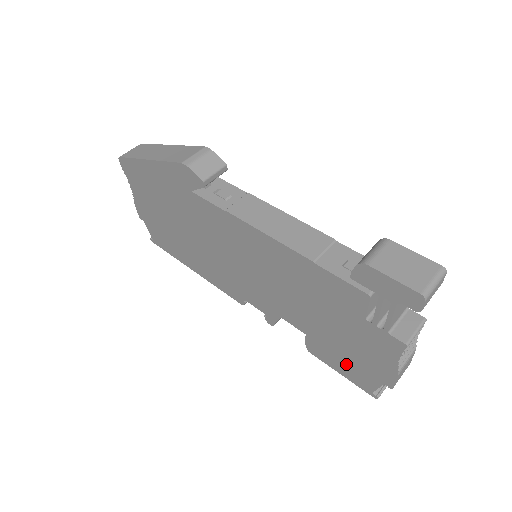
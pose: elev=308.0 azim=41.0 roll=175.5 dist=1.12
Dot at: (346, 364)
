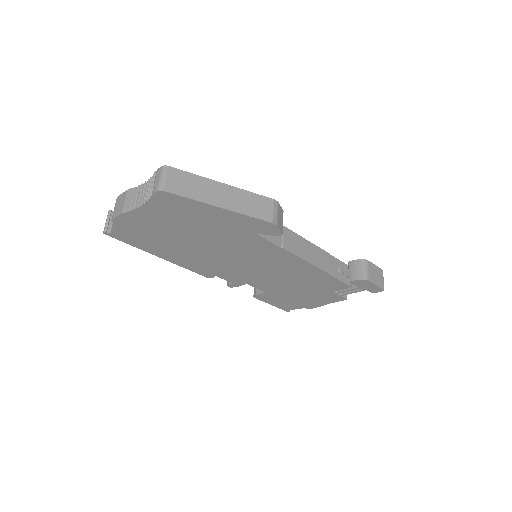
Dot at: (285, 302)
